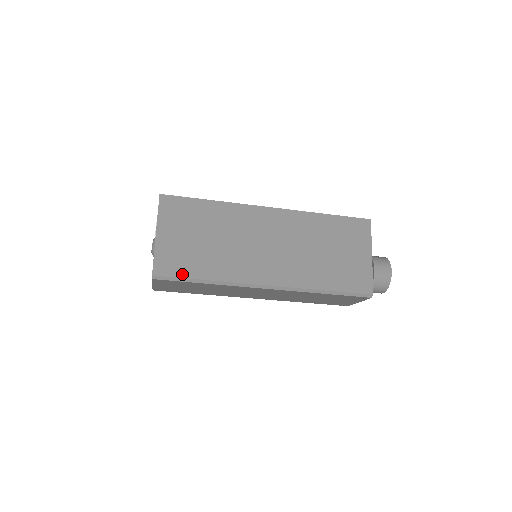
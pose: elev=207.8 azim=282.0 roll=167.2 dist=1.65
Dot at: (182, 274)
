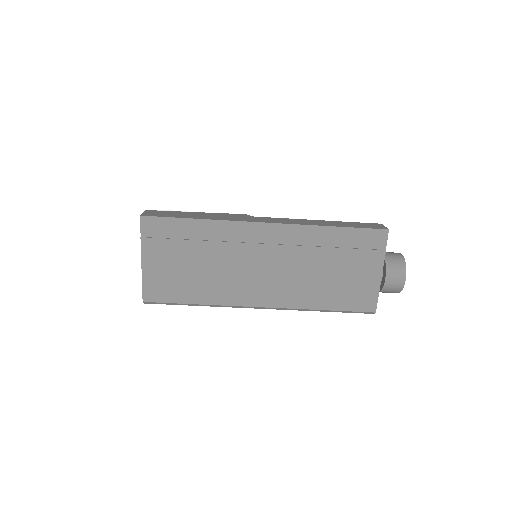
Dot at: (172, 299)
